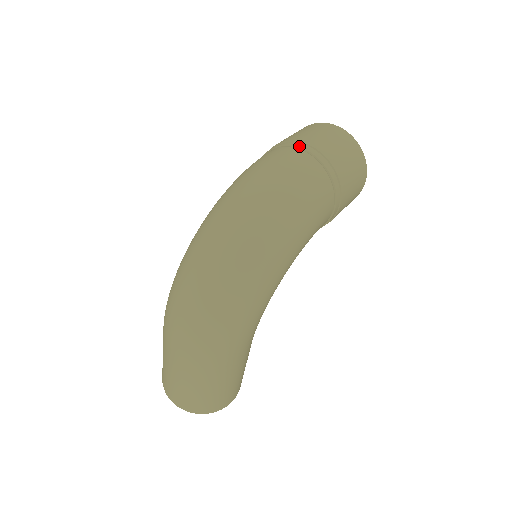
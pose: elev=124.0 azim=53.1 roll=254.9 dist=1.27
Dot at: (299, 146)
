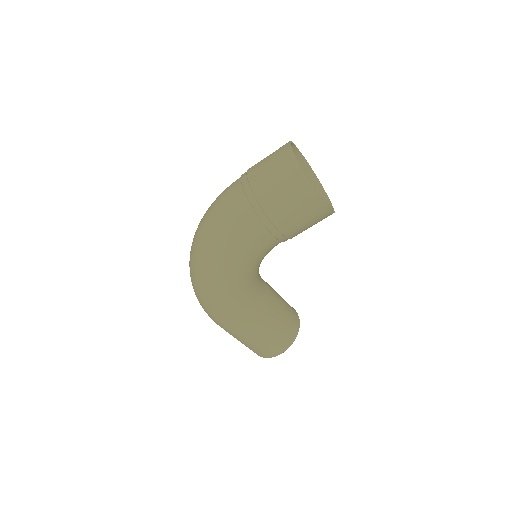
Dot at: (241, 178)
